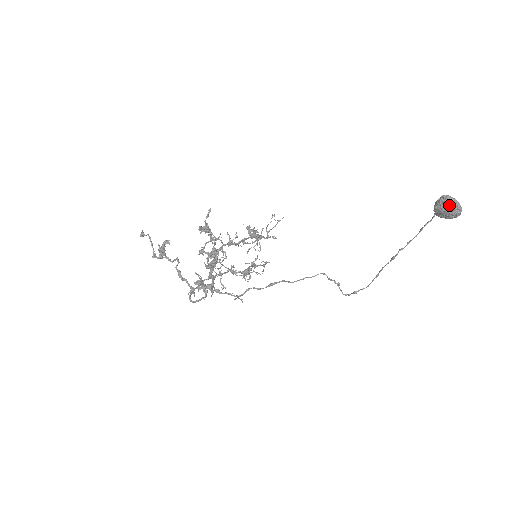
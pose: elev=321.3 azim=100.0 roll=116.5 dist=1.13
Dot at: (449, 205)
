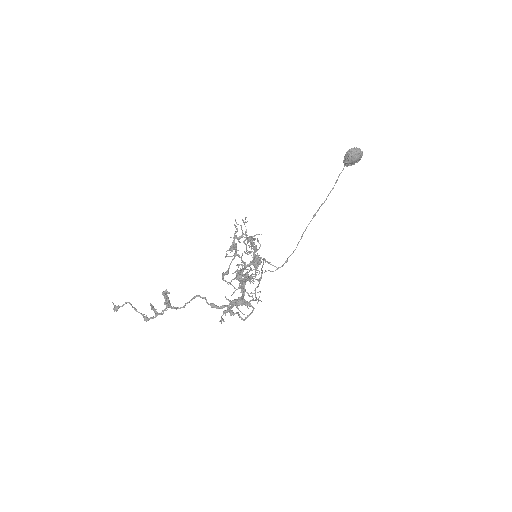
Dot at: (359, 153)
